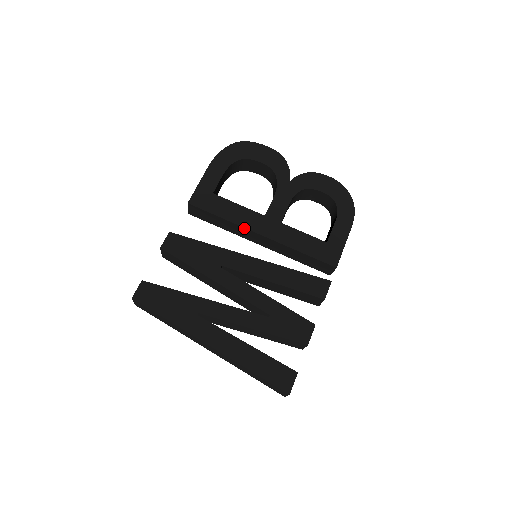
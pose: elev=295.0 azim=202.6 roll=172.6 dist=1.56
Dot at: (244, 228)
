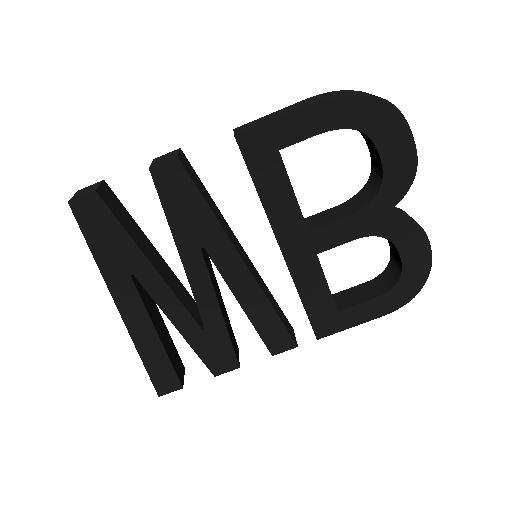
Dot at: (271, 225)
